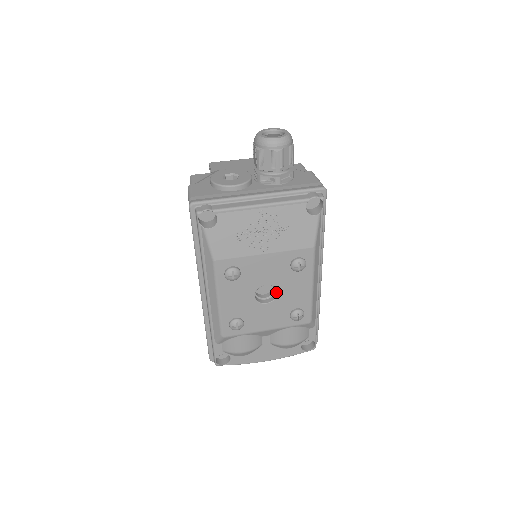
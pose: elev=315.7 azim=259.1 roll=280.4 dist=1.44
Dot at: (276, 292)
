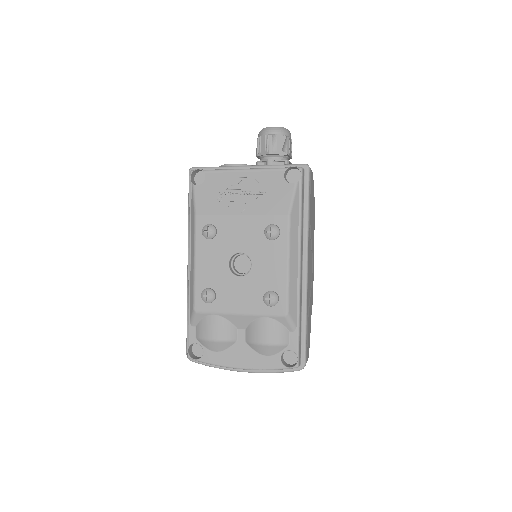
Dot at: (251, 266)
